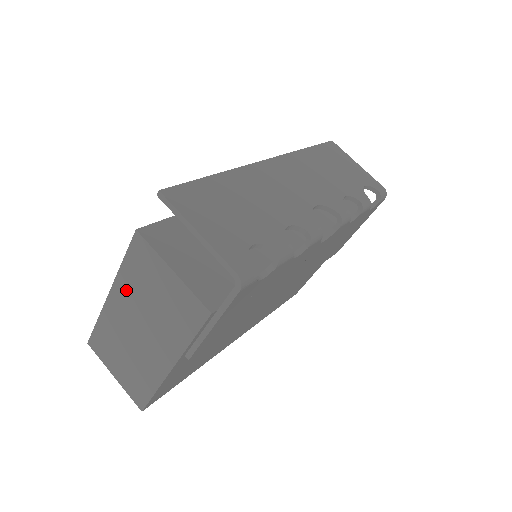
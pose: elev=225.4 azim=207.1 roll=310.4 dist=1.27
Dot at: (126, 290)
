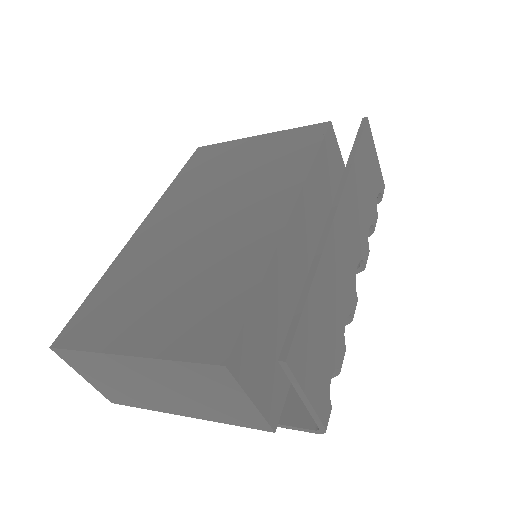
Dot at: (162, 370)
